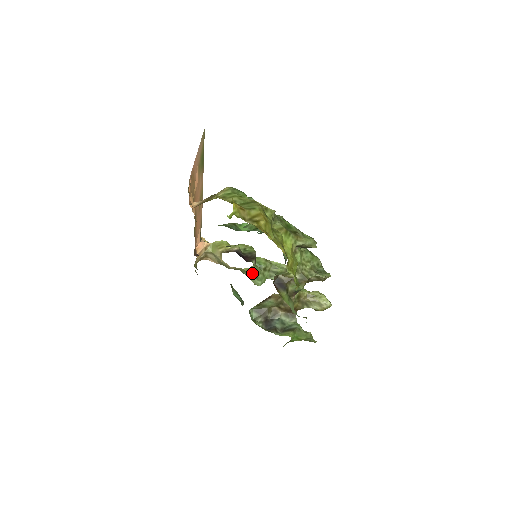
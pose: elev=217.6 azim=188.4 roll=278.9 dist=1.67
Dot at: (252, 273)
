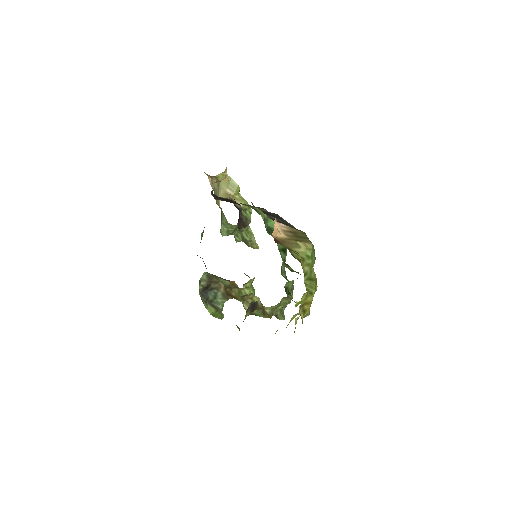
Dot at: (229, 227)
